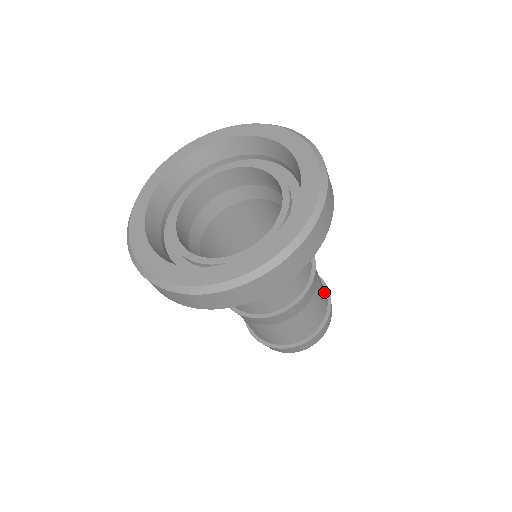
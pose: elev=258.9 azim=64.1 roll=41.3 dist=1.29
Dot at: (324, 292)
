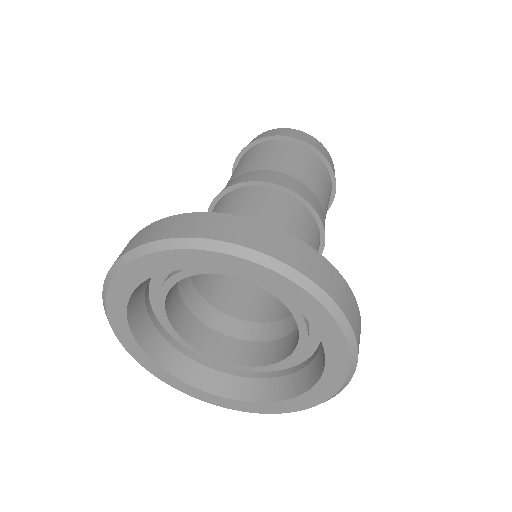
Dot at: (328, 187)
